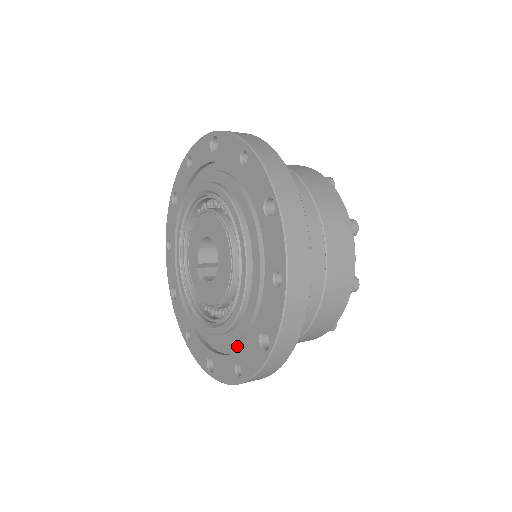
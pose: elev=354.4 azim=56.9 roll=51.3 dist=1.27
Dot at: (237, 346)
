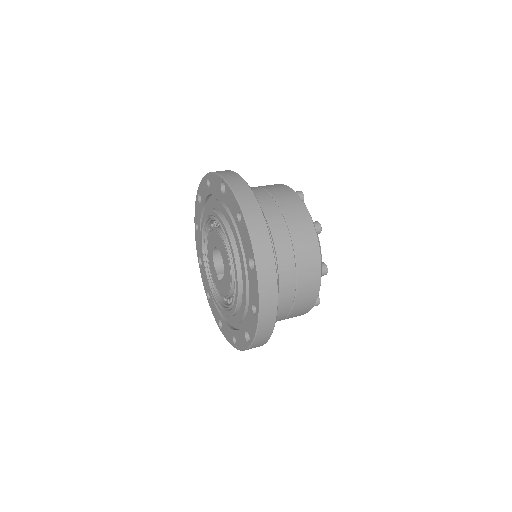
Dot at: occluded
